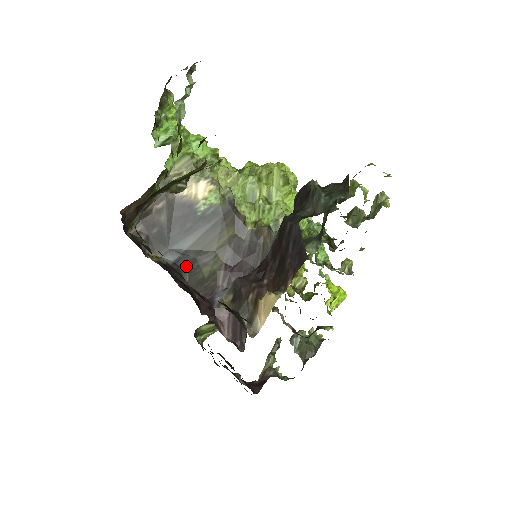
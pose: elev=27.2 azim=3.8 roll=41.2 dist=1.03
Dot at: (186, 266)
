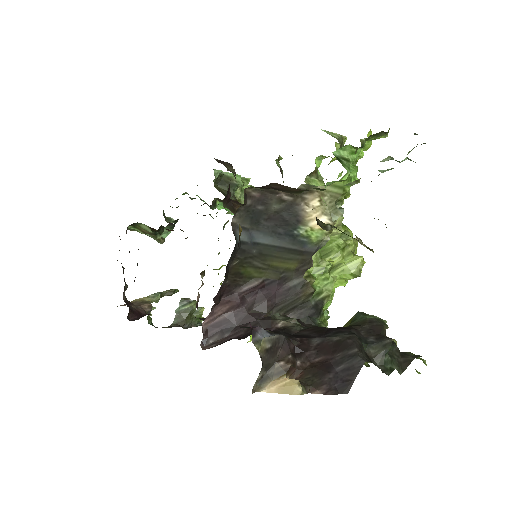
Dot at: (244, 254)
